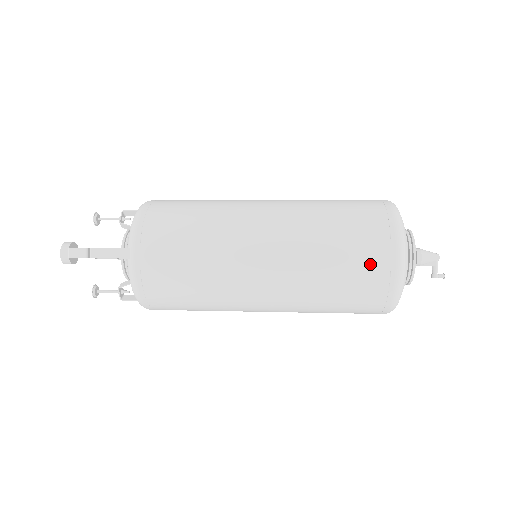
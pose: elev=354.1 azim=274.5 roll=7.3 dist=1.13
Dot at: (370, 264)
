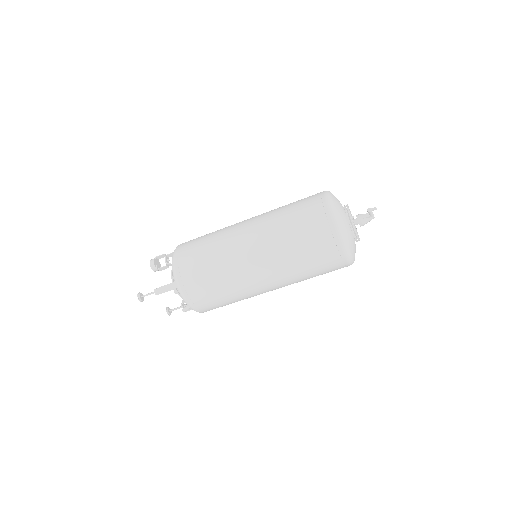
Dot at: occluded
